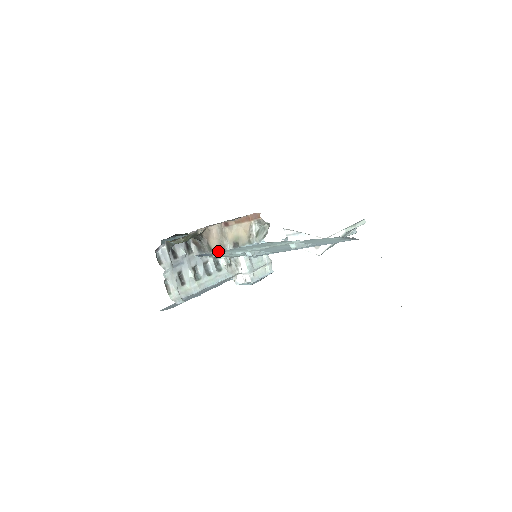
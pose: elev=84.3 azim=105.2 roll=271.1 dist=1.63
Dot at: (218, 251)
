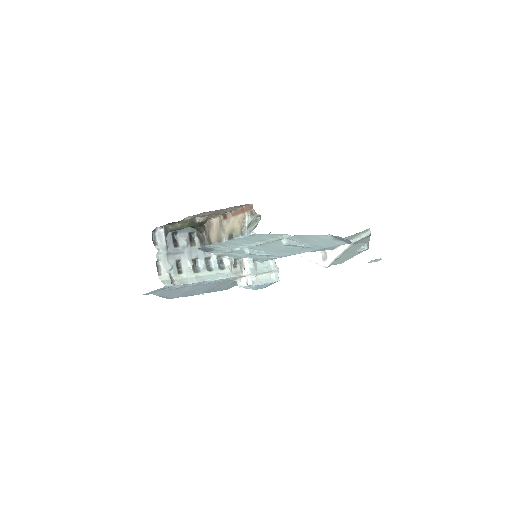
Dot at: (216, 243)
